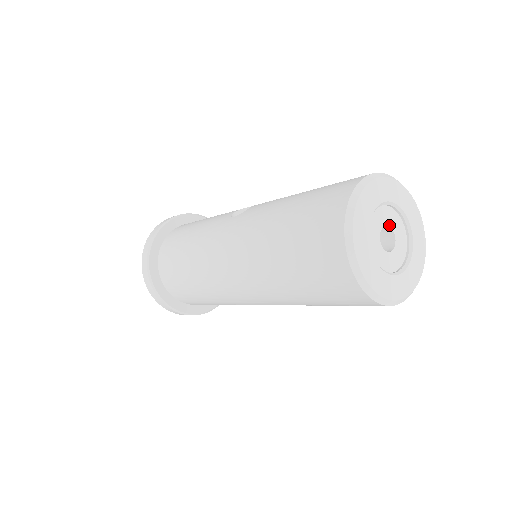
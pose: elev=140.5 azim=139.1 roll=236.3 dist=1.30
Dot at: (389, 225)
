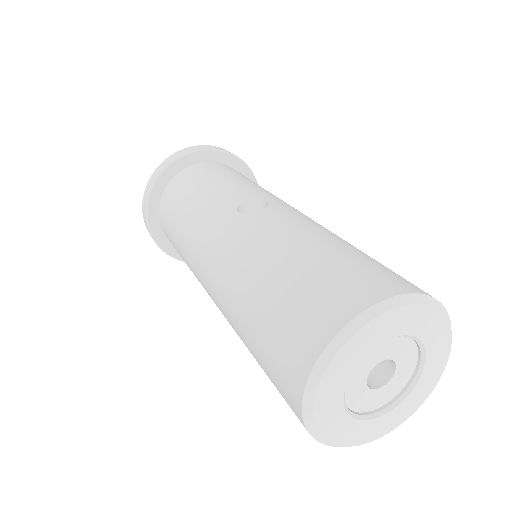
Dot at: (393, 358)
